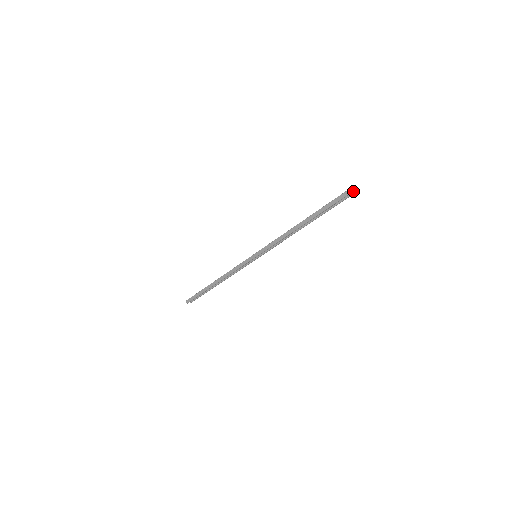
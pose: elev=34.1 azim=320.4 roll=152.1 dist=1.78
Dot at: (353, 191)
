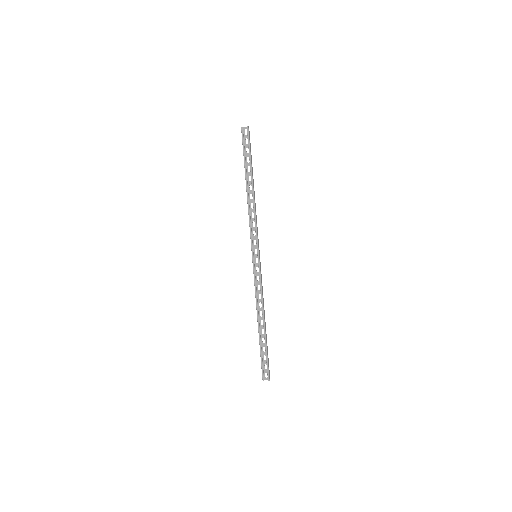
Dot at: occluded
